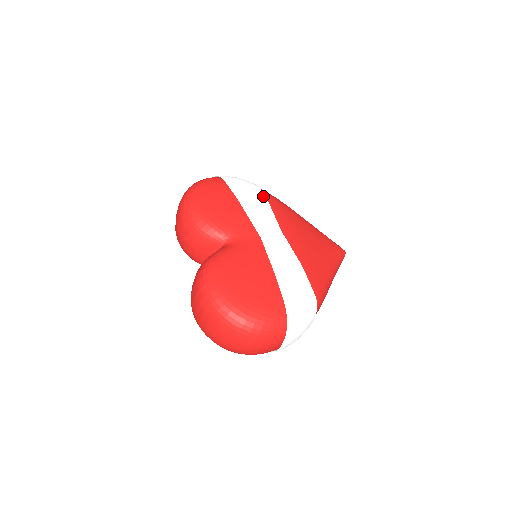
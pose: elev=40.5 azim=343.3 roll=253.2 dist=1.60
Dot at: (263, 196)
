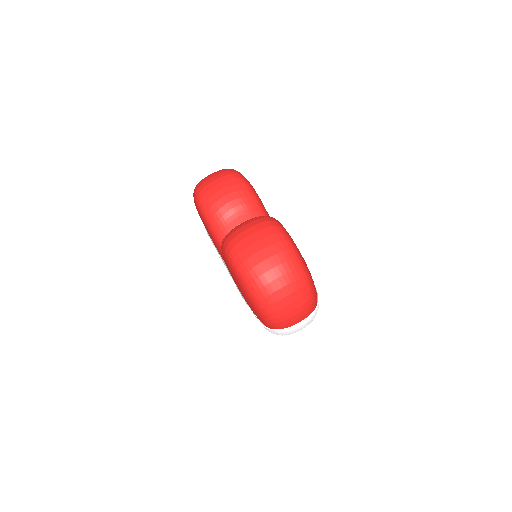
Dot at: occluded
